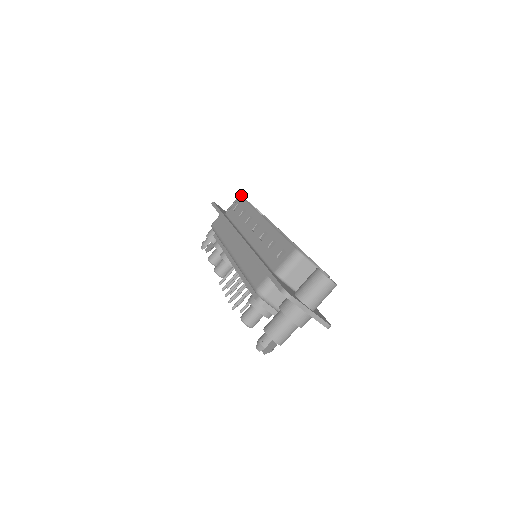
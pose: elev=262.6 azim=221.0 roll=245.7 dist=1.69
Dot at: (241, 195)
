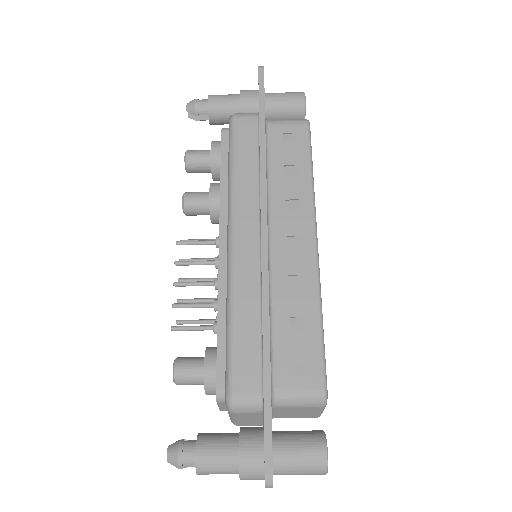
Dot at: occluded
